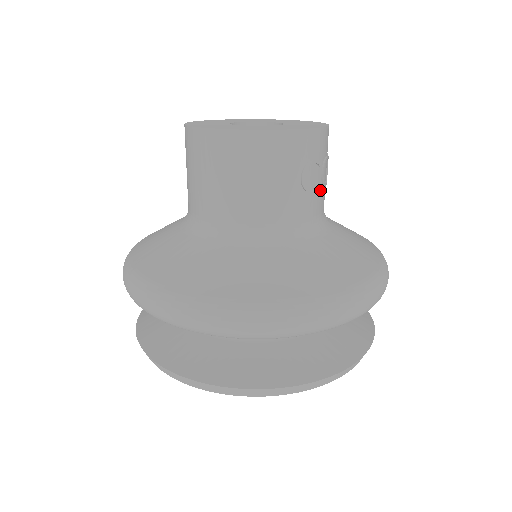
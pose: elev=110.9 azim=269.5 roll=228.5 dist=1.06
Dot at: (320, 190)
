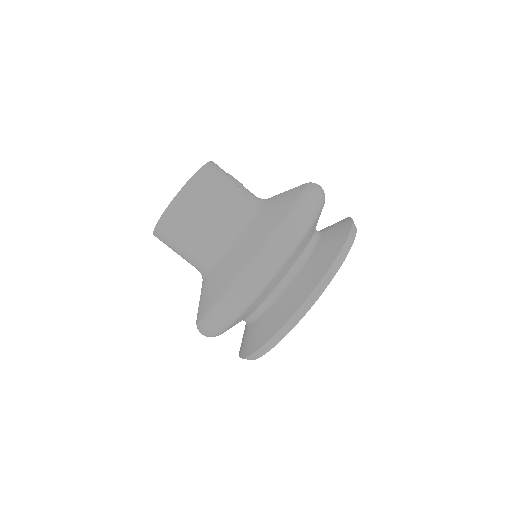
Dot at: (243, 186)
